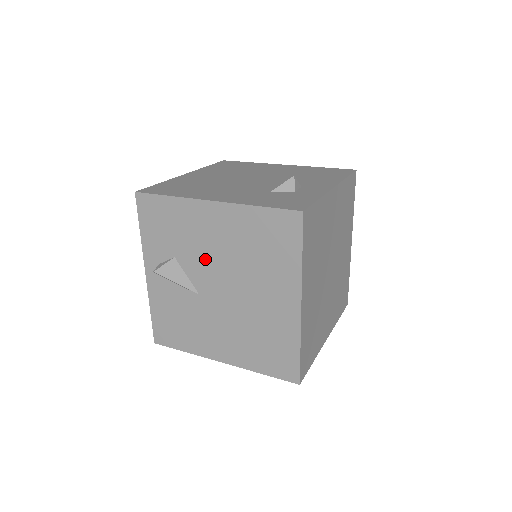
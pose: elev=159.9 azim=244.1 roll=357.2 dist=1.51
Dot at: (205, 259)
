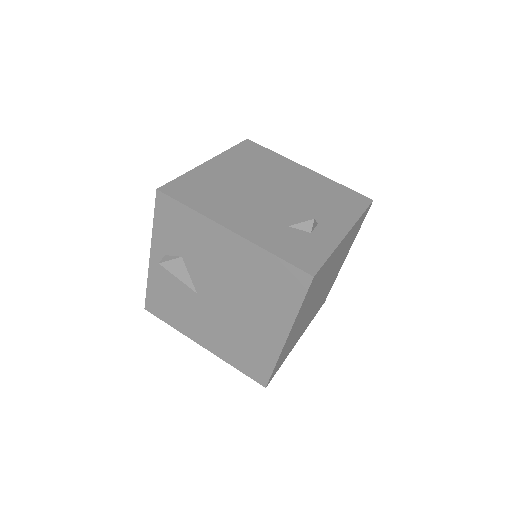
Dot at: (211, 271)
